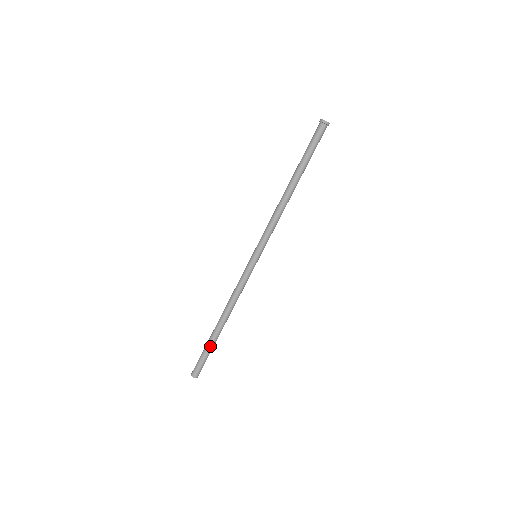
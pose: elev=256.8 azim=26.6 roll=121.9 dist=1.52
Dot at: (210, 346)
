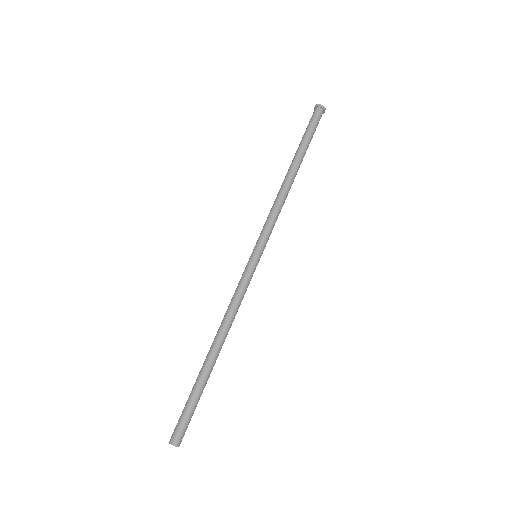
Dot at: (200, 389)
